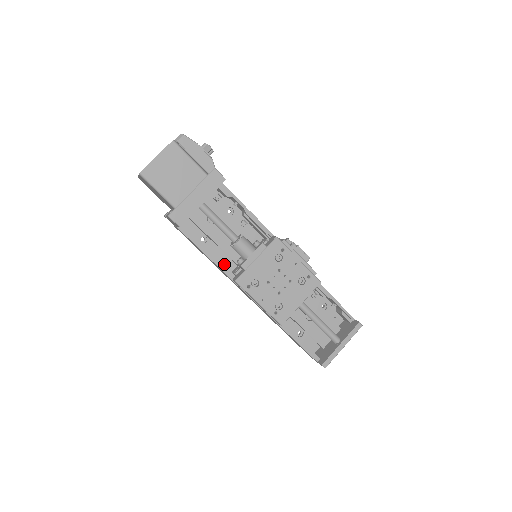
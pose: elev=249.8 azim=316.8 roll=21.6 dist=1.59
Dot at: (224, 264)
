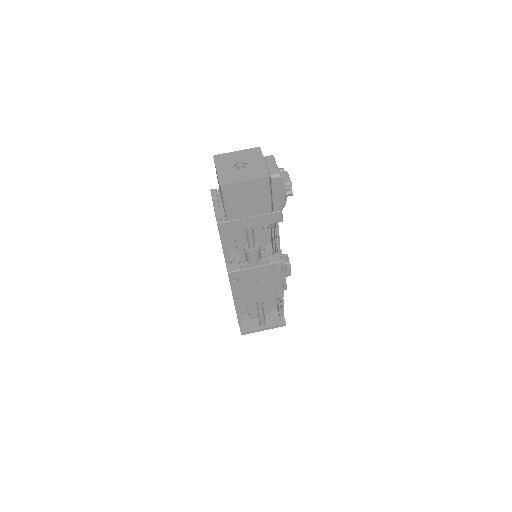
Dot at: (228, 244)
